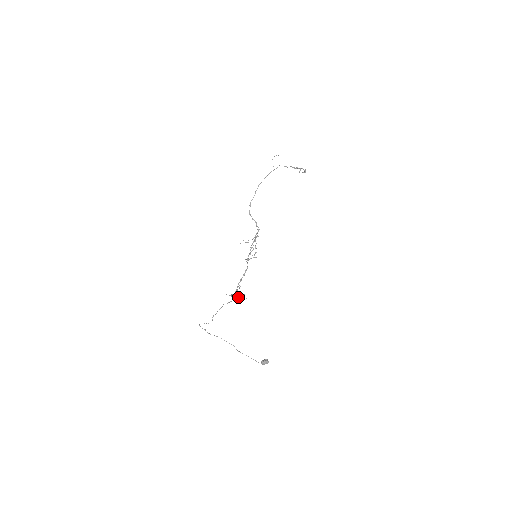
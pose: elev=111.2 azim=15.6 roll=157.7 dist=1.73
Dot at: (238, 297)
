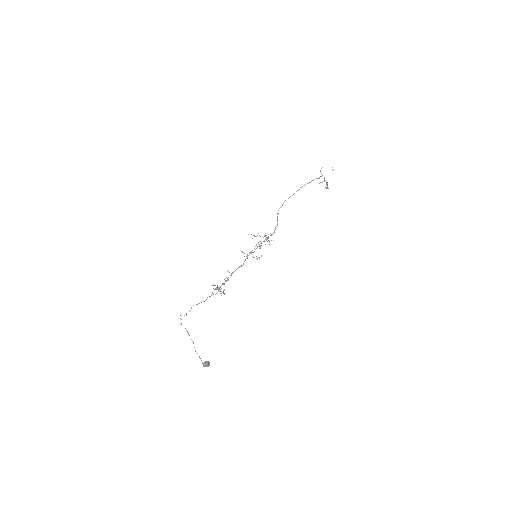
Dot at: occluded
